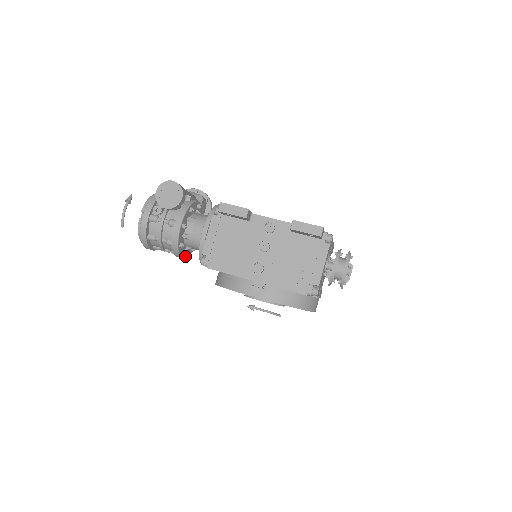
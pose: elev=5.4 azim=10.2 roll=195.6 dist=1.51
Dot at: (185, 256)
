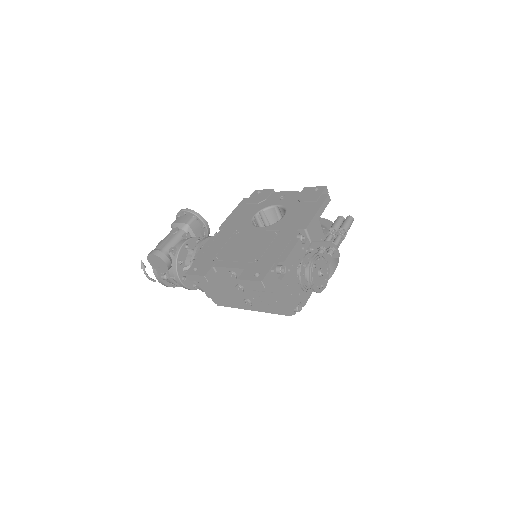
Dot at: occluded
